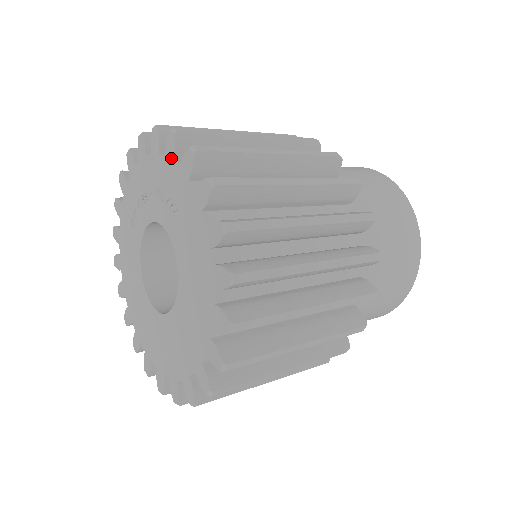
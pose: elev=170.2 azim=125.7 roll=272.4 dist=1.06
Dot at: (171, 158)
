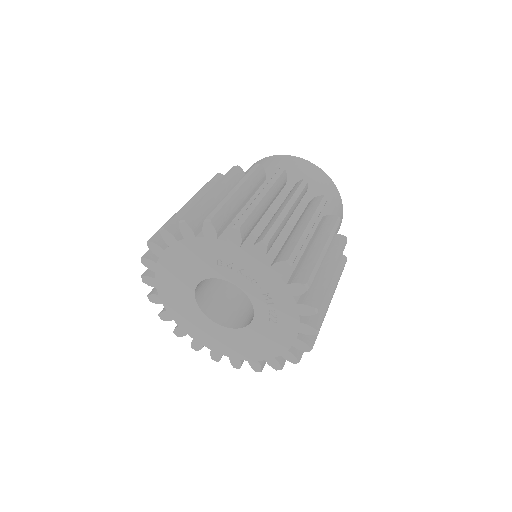
Dot at: (300, 312)
